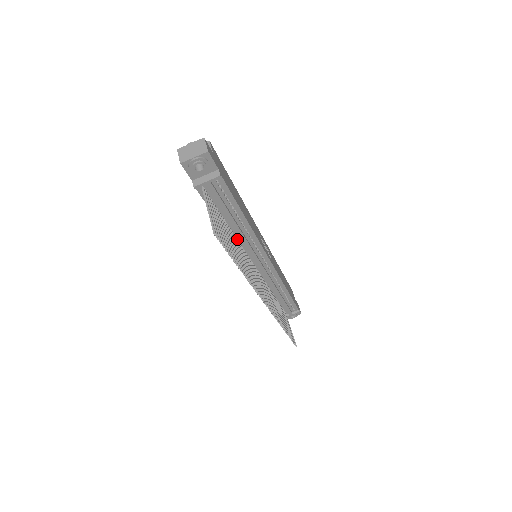
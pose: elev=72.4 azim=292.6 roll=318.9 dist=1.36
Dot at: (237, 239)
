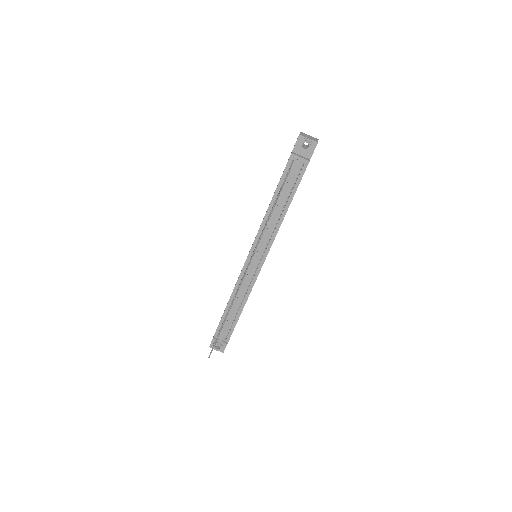
Dot at: occluded
